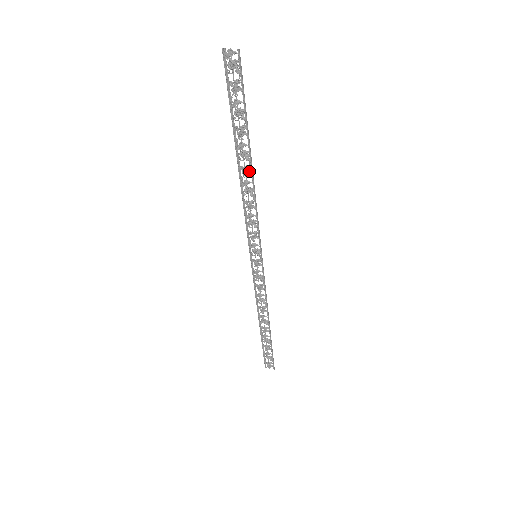
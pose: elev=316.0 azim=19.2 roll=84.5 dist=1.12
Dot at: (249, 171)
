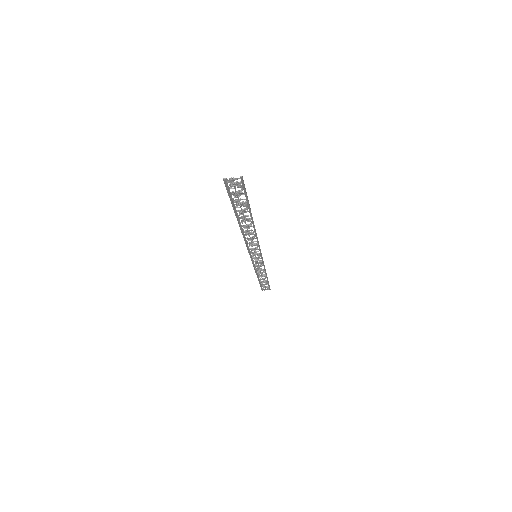
Dot at: (251, 226)
